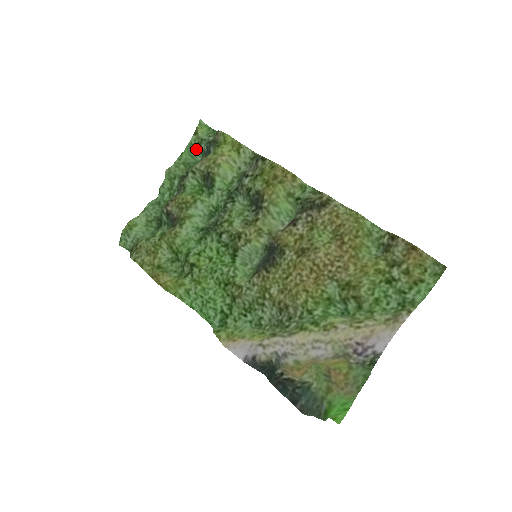
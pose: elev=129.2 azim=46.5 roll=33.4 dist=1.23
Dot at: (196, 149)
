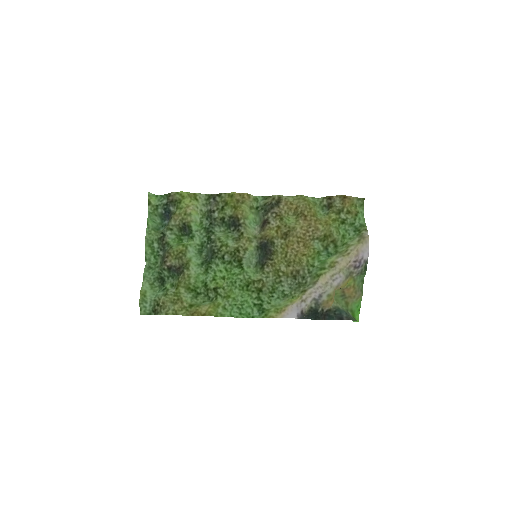
Dot at: (154, 215)
